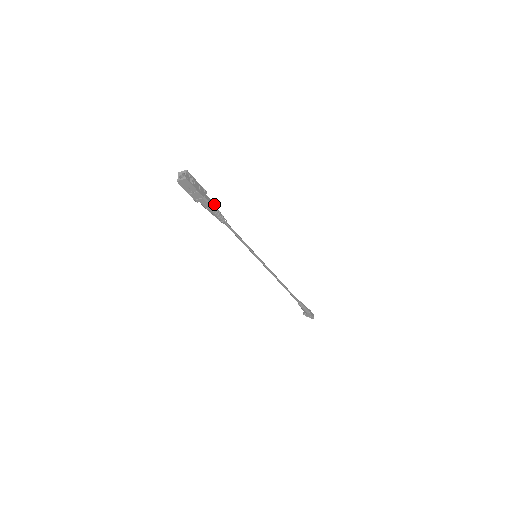
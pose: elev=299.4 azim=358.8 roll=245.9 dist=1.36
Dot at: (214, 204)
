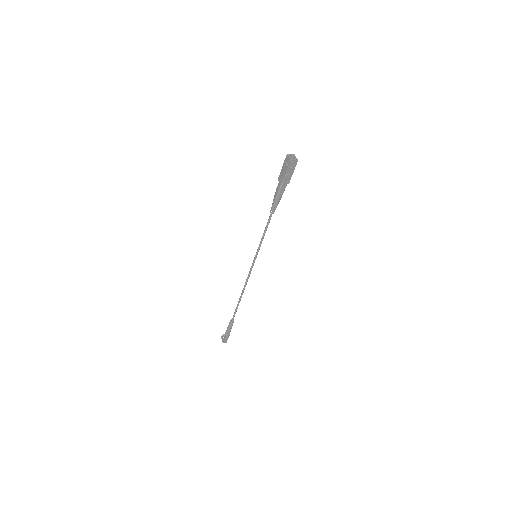
Dot at: occluded
